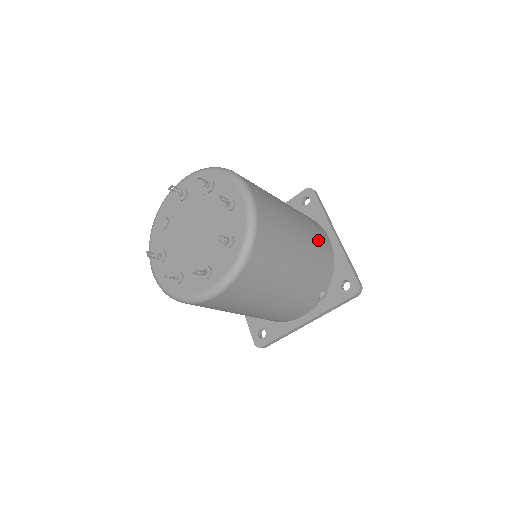
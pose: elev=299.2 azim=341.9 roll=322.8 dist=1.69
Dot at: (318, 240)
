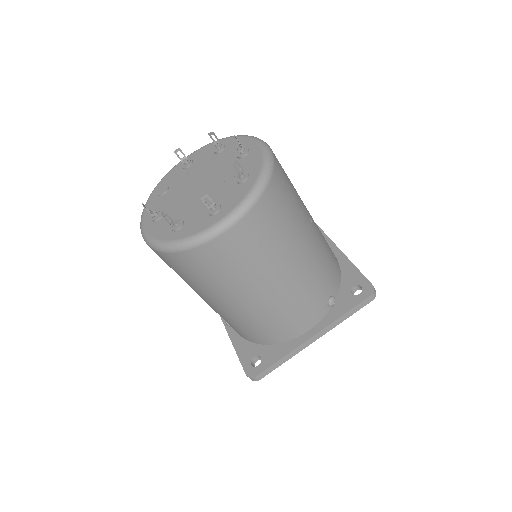
Dot at: occluded
